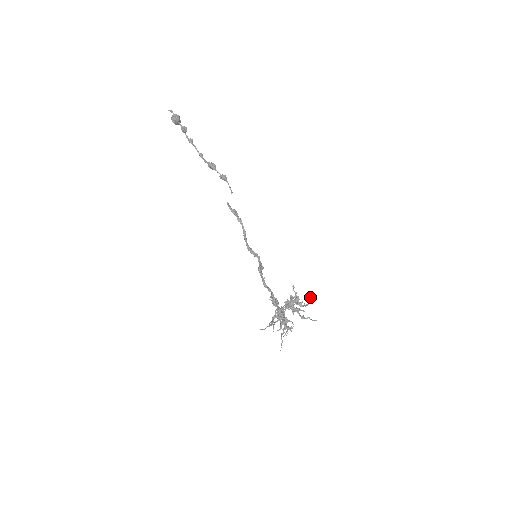
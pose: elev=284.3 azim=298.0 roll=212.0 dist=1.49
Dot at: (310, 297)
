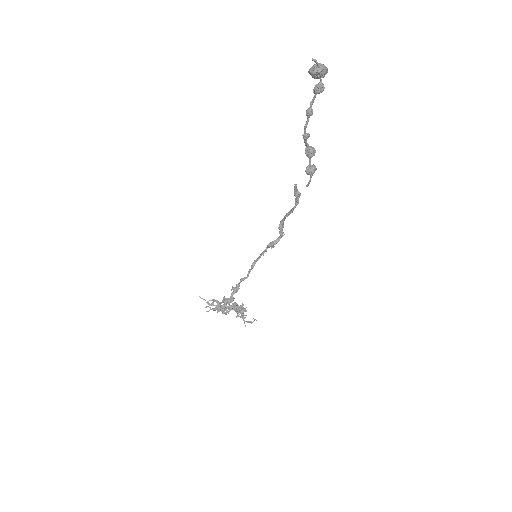
Dot at: (250, 322)
